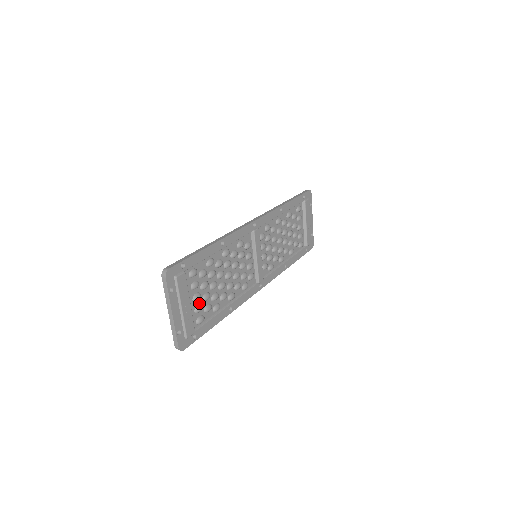
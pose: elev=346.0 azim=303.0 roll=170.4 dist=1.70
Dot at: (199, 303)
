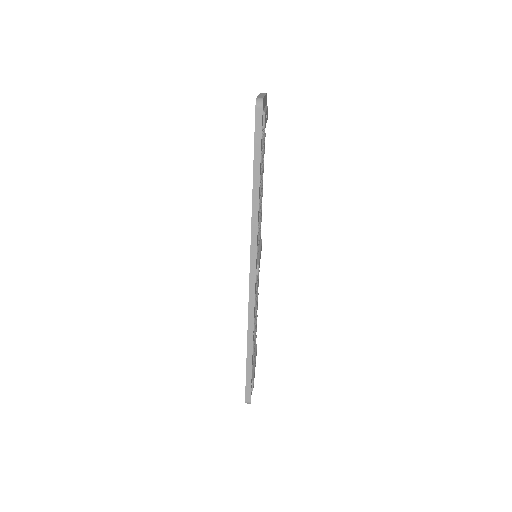
Dot at: occluded
